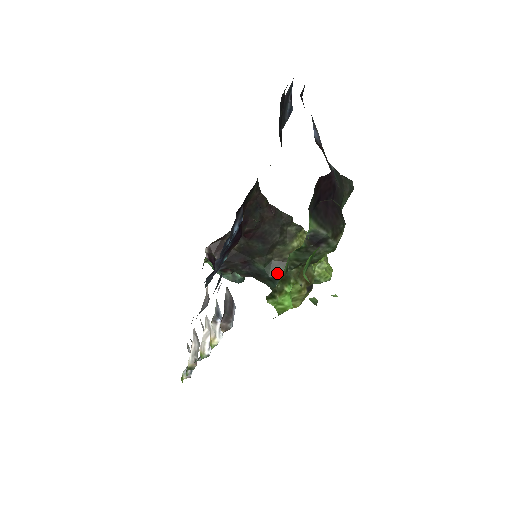
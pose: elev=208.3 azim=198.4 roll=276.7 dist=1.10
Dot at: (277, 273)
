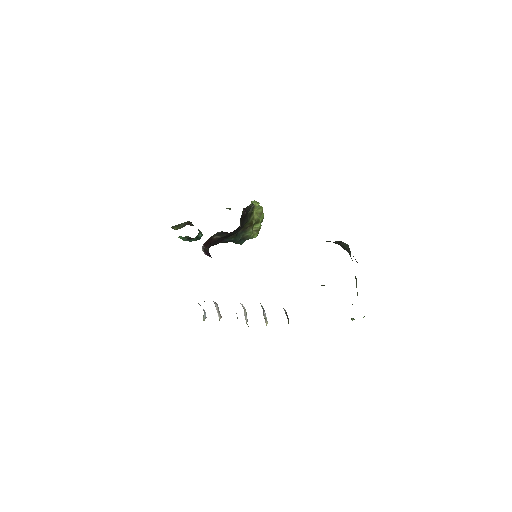
Dot at: (241, 237)
